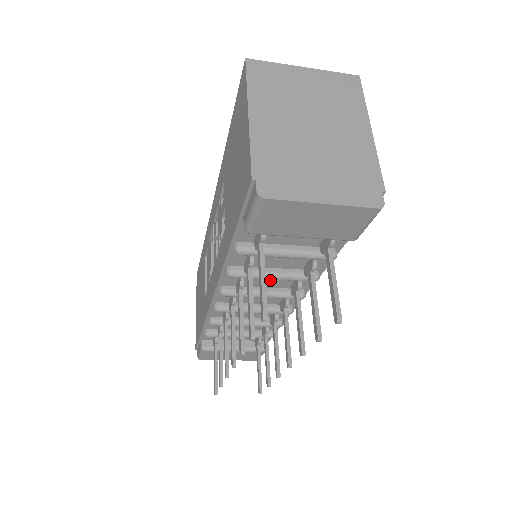
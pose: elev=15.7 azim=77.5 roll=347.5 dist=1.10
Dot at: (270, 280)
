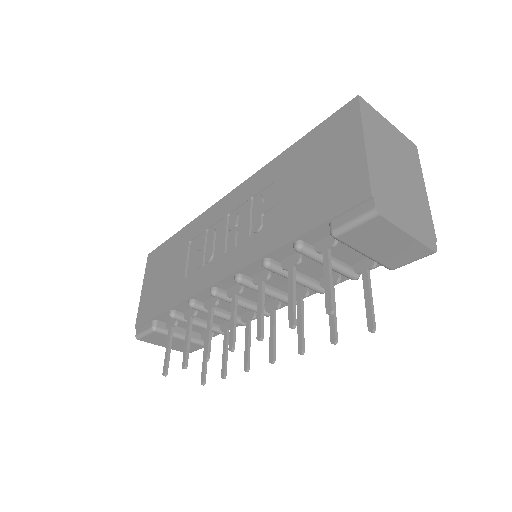
Dot at: (283, 281)
